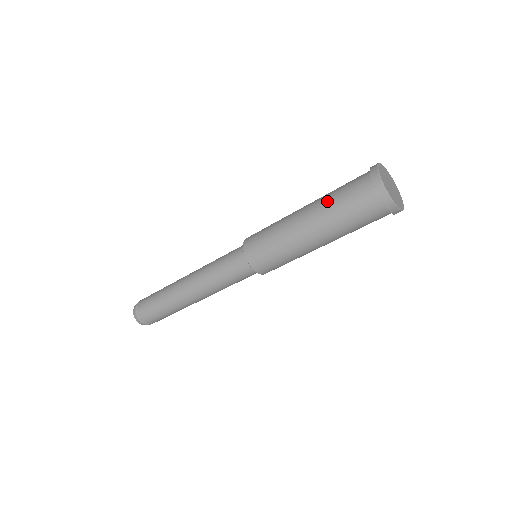
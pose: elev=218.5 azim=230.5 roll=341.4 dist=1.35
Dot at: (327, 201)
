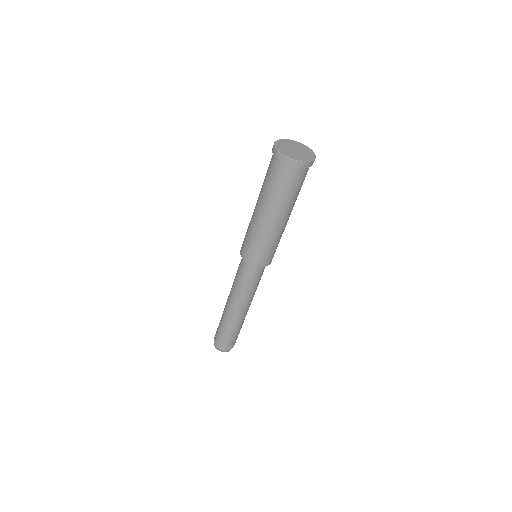
Dot at: (263, 189)
